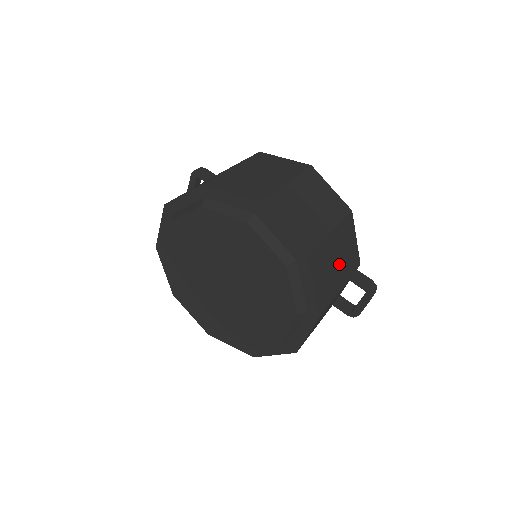
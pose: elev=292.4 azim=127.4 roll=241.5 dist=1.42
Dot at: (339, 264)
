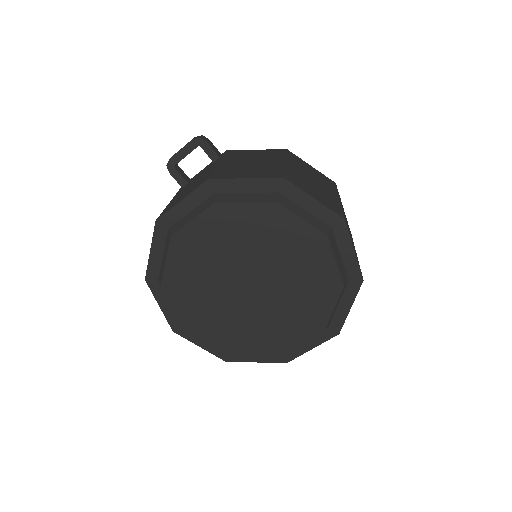
Dot at: occluded
